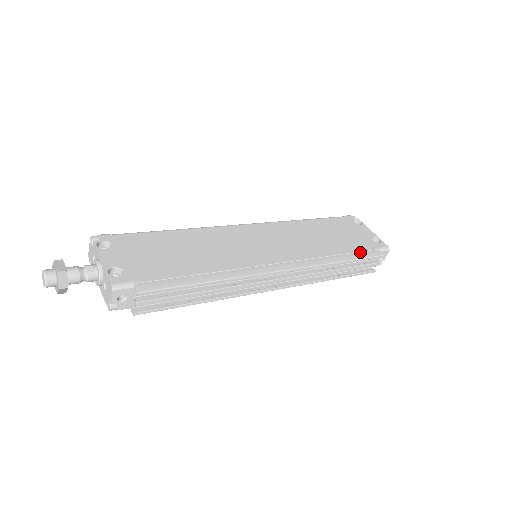
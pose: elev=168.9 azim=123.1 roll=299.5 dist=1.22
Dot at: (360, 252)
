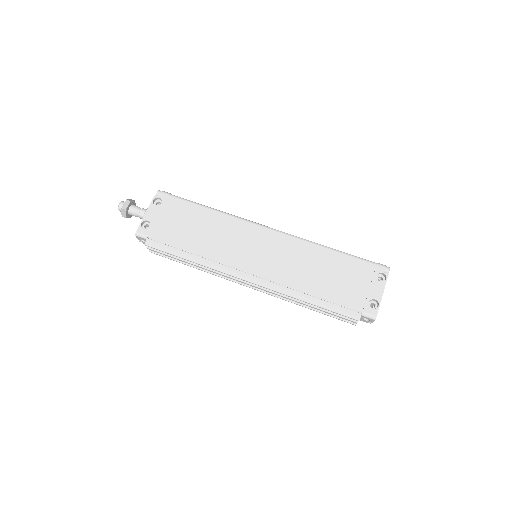
Dot at: (337, 305)
